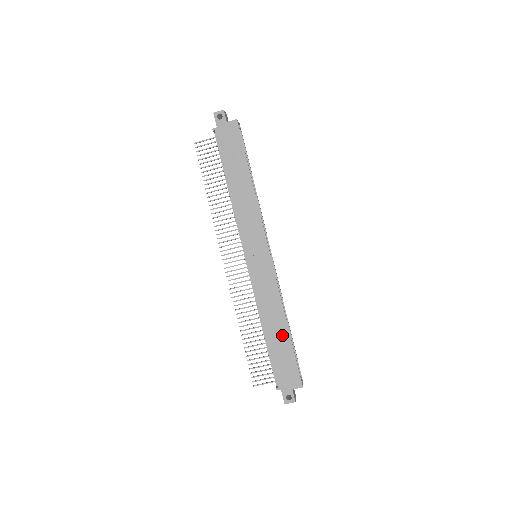
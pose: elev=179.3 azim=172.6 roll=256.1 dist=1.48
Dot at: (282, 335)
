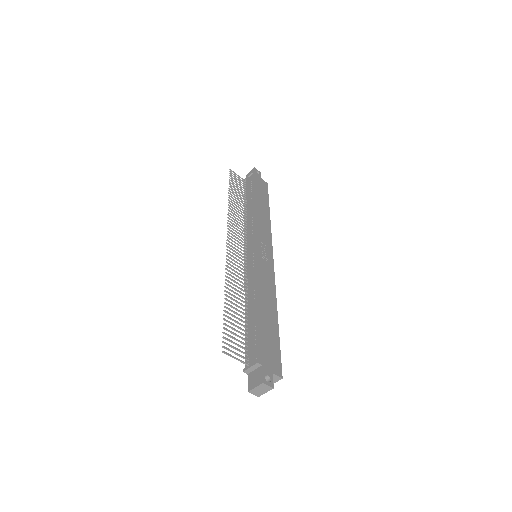
Dot at: (272, 319)
